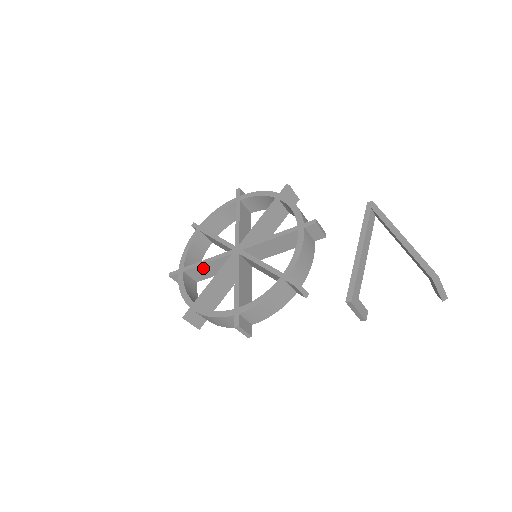
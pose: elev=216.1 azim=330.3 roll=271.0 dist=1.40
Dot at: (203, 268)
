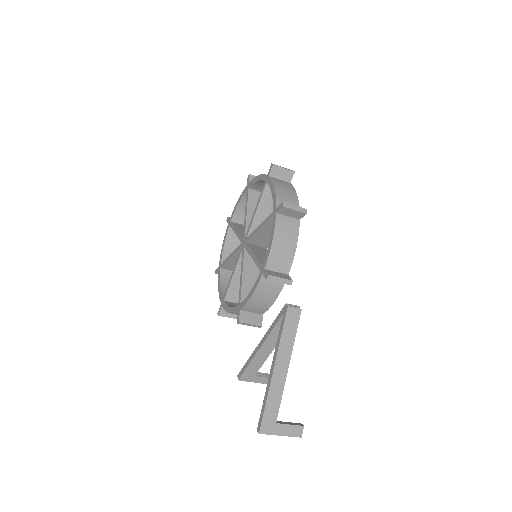
Dot at: occluded
